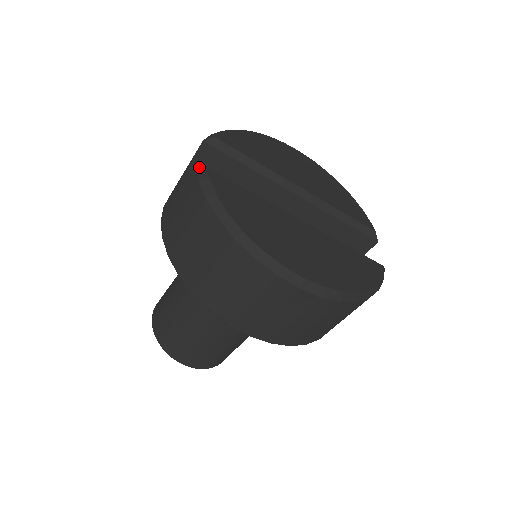
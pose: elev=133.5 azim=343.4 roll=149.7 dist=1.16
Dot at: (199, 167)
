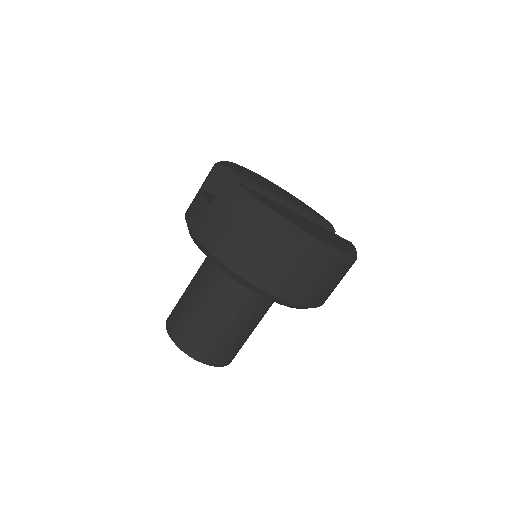
Dot at: (229, 181)
